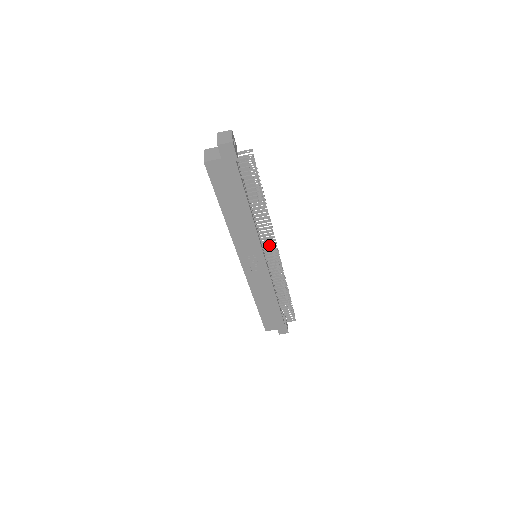
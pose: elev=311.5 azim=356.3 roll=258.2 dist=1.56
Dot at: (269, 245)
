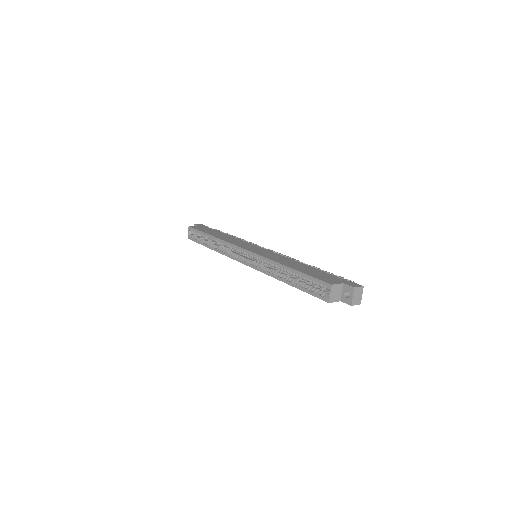
Dot at: occluded
